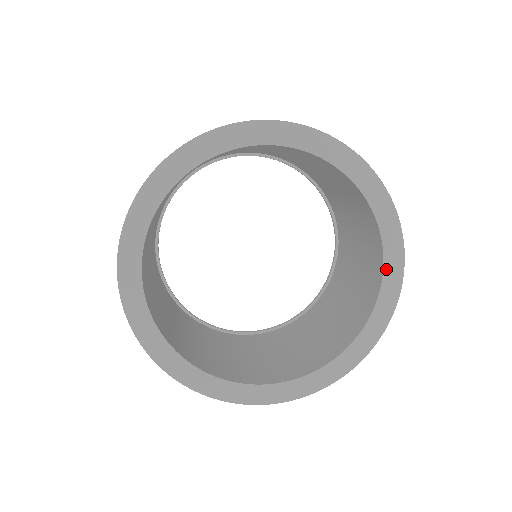
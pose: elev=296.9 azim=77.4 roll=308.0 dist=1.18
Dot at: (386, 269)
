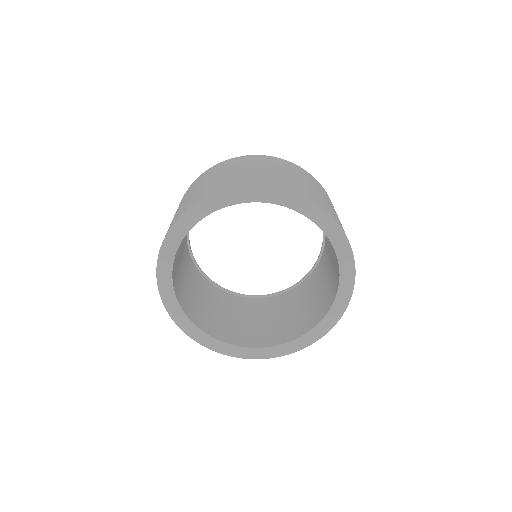
Dot at: (338, 295)
